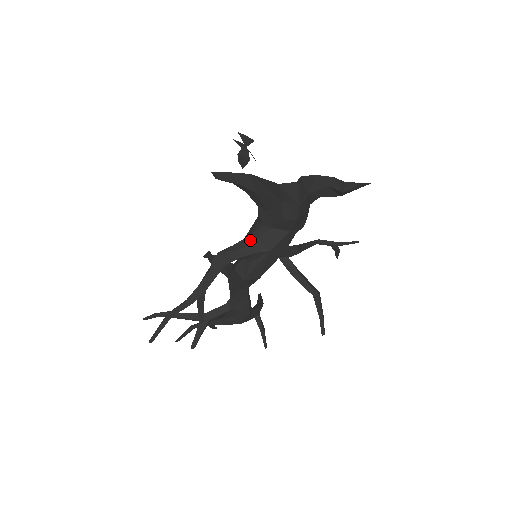
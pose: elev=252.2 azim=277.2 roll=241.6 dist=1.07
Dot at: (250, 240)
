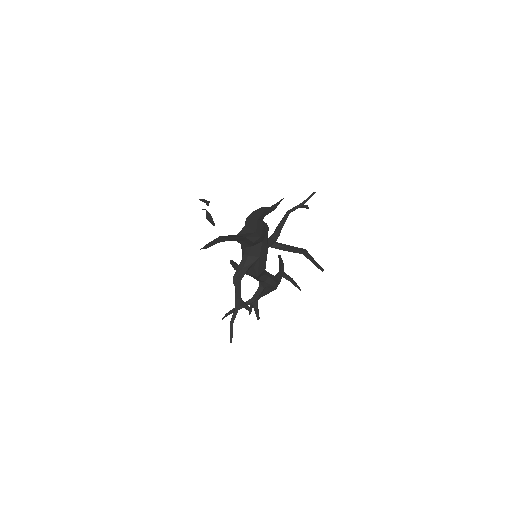
Dot at: (245, 259)
